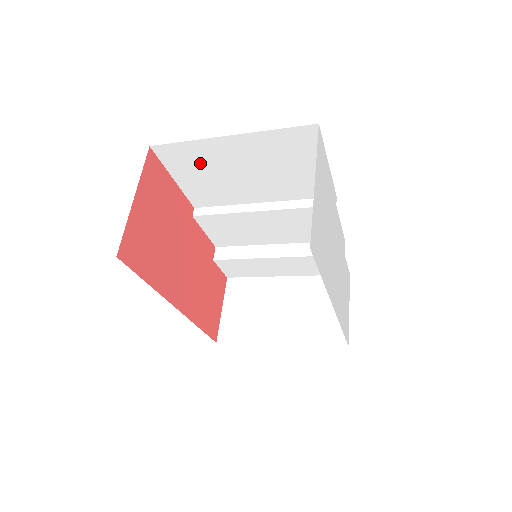
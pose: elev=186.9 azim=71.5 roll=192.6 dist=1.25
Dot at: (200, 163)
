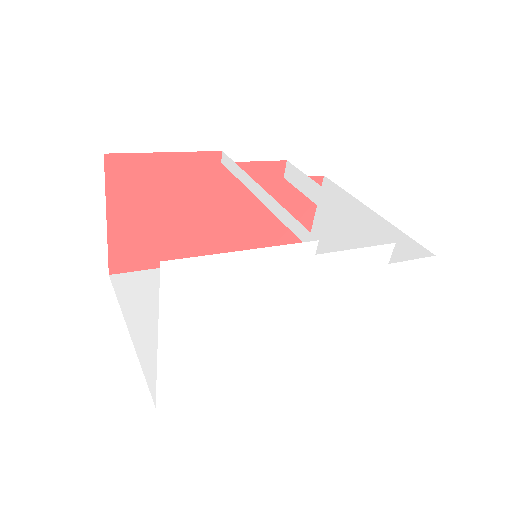
Dot at: occluded
